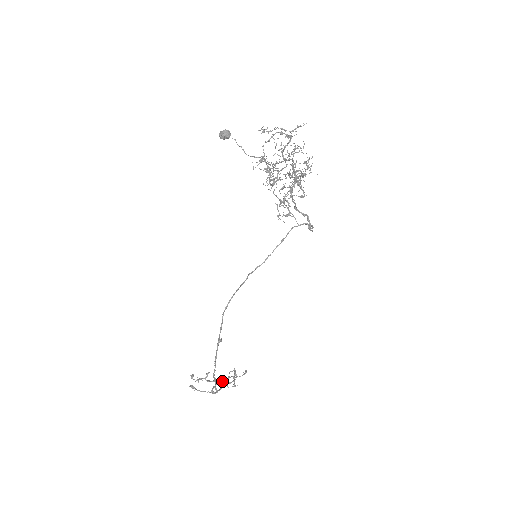
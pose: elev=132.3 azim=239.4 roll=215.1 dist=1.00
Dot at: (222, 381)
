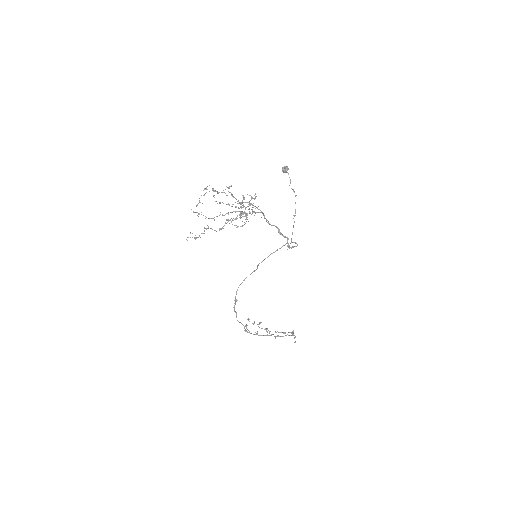
Dot at: (269, 331)
